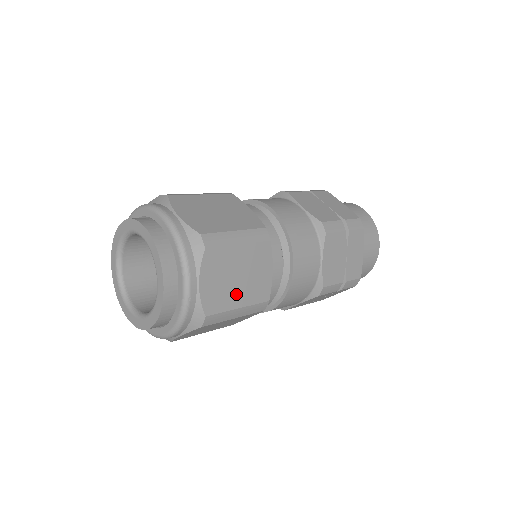
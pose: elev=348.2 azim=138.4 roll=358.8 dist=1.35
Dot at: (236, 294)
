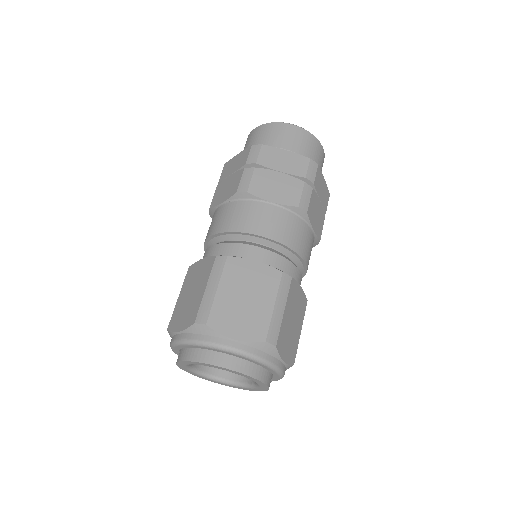
Dot at: (296, 330)
